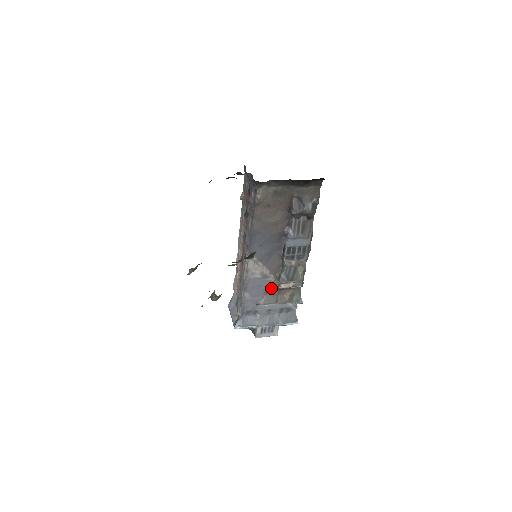
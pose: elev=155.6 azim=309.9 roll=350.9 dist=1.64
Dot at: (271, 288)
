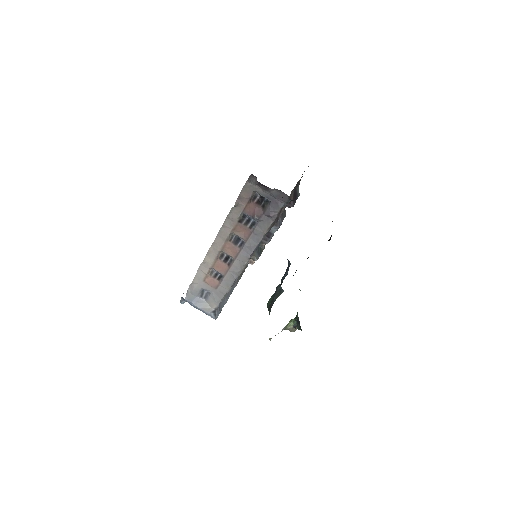
Dot at: occluded
